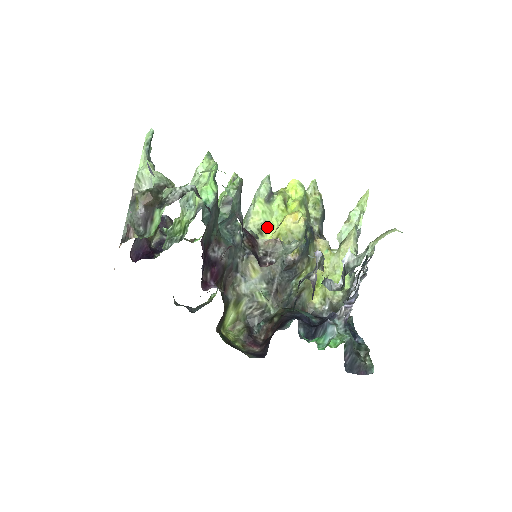
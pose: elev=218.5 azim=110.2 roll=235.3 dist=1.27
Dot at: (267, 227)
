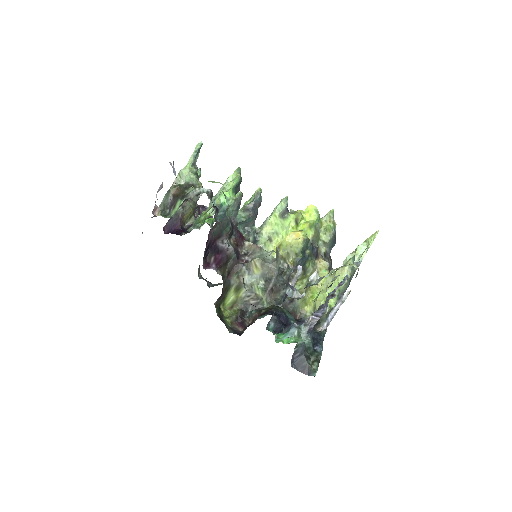
Dot at: (277, 237)
